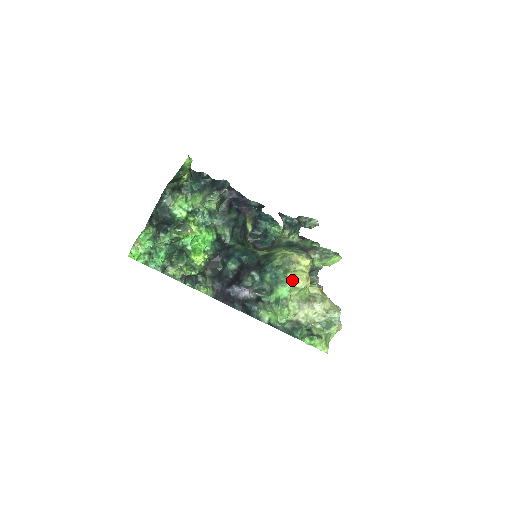
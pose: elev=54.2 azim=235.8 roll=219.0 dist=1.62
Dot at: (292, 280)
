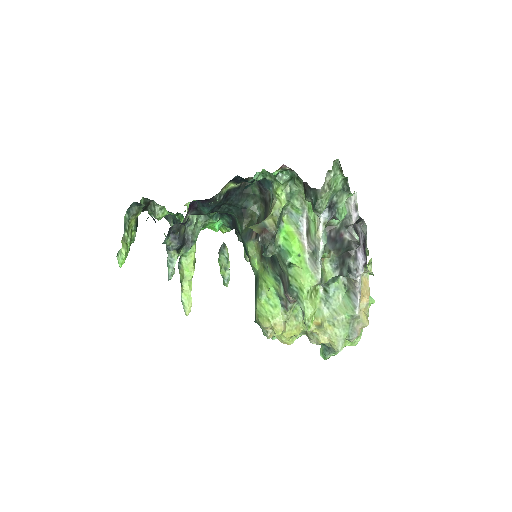
Dot at: occluded
